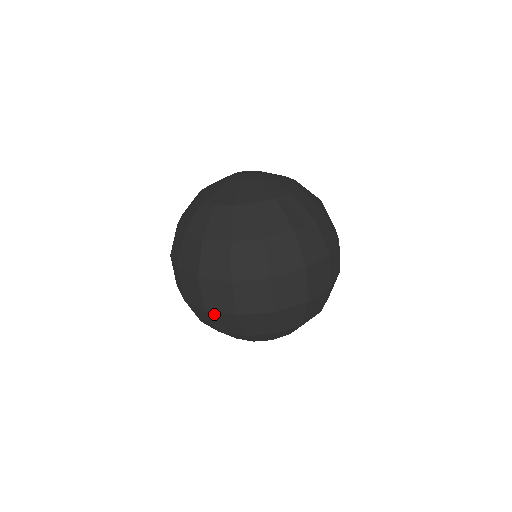
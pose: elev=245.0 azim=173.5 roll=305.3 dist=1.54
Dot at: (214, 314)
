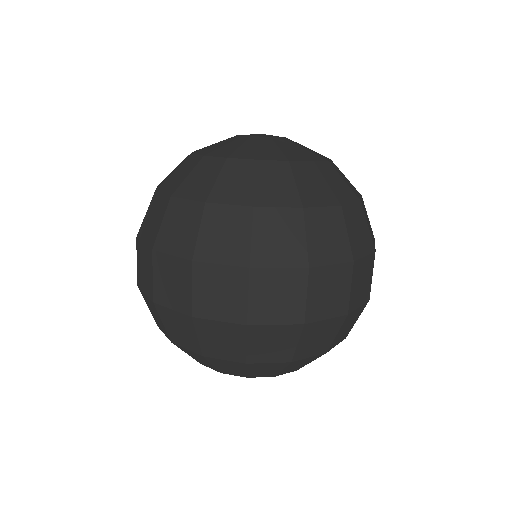
Dot at: (206, 323)
